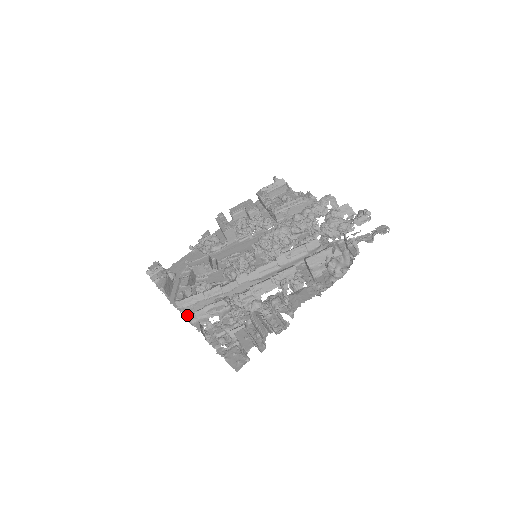
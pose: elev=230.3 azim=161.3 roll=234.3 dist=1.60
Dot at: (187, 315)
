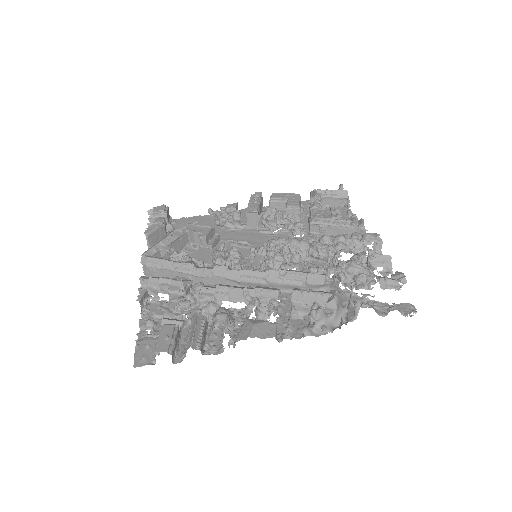
Dot at: occluded
